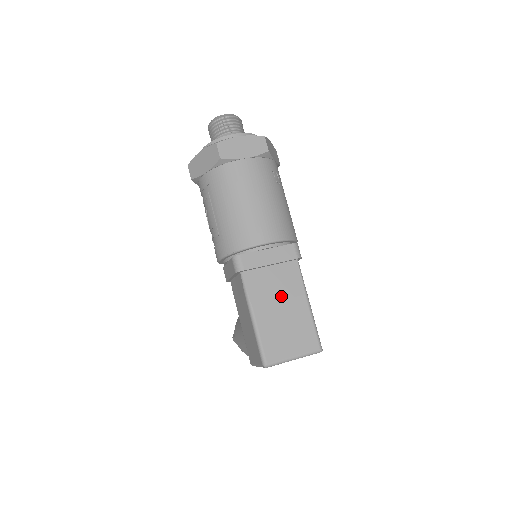
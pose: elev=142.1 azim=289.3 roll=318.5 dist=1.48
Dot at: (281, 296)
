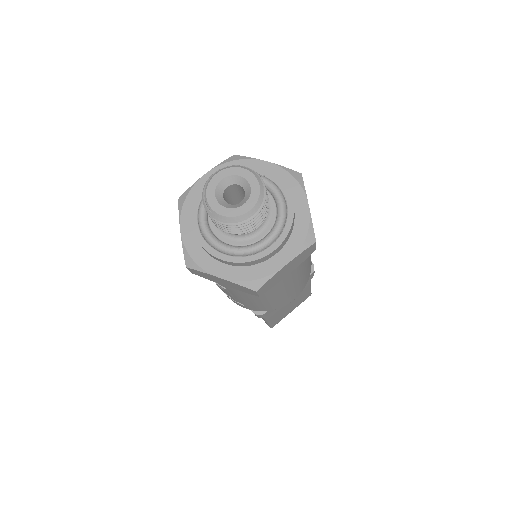
Dot at: occluded
